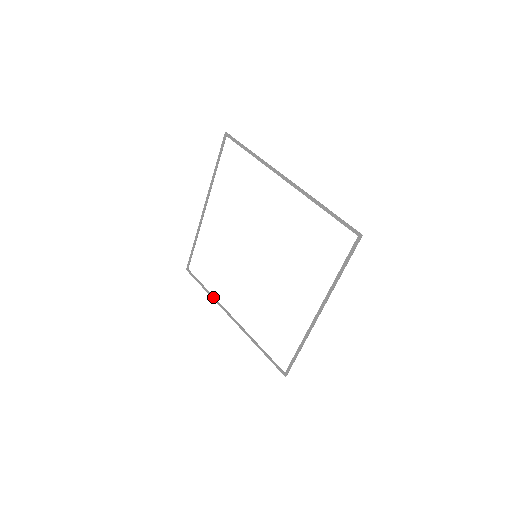
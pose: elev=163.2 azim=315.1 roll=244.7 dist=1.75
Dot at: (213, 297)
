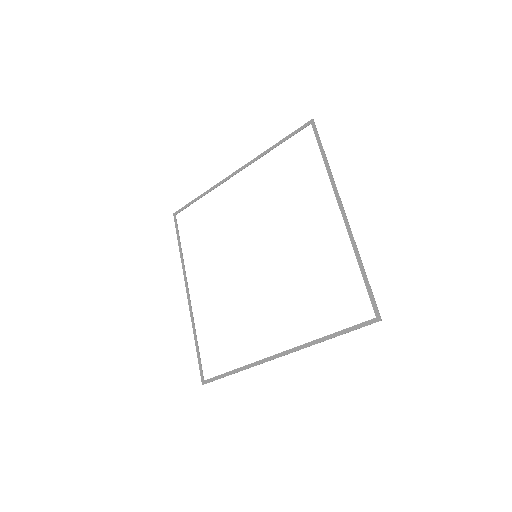
Dot at: (182, 259)
